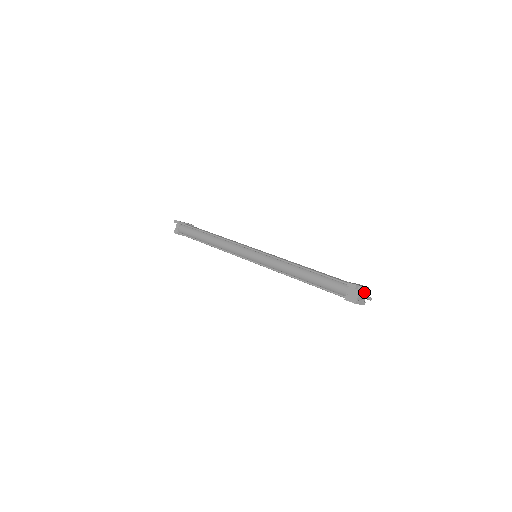
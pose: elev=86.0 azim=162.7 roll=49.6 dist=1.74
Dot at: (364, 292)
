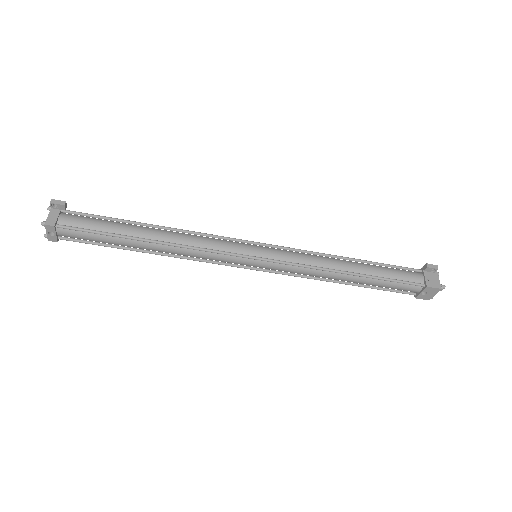
Dot at: occluded
